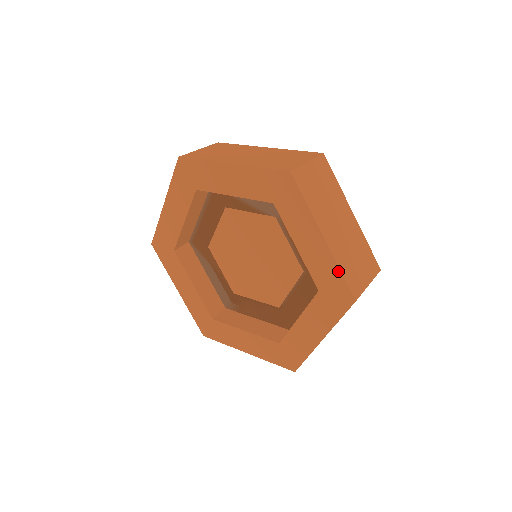
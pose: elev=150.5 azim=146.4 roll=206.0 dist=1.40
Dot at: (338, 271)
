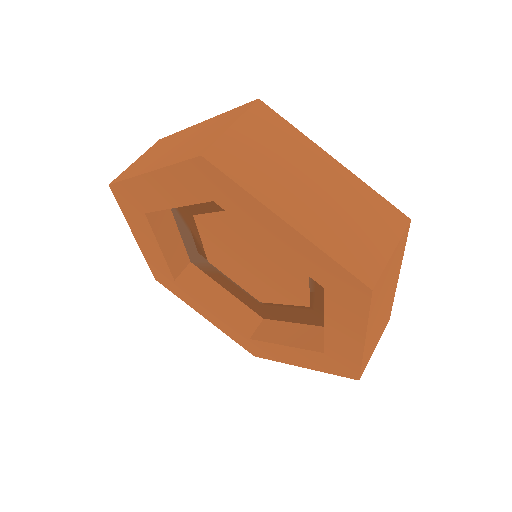
Dot at: (359, 362)
